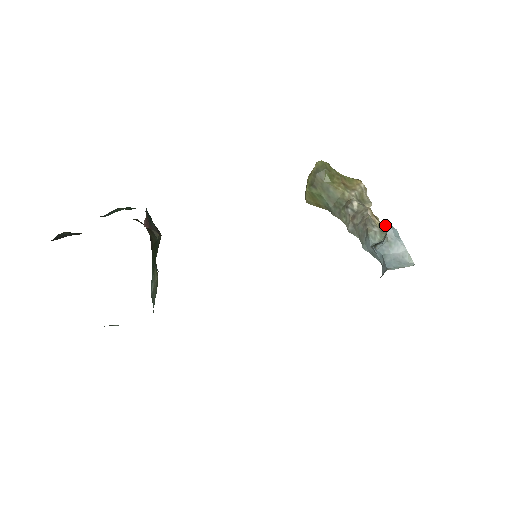
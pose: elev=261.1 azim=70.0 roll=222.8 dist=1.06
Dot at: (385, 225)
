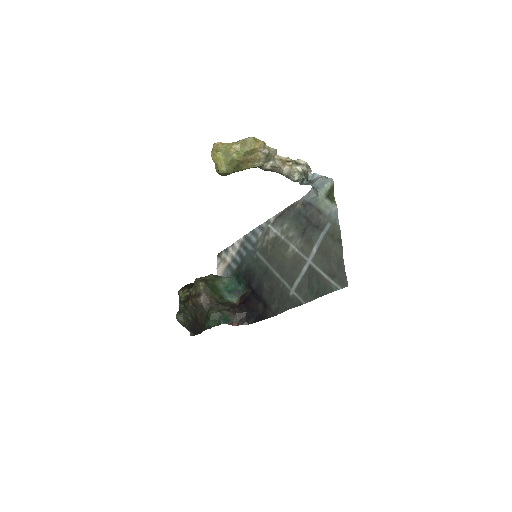
Dot at: (297, 161)
